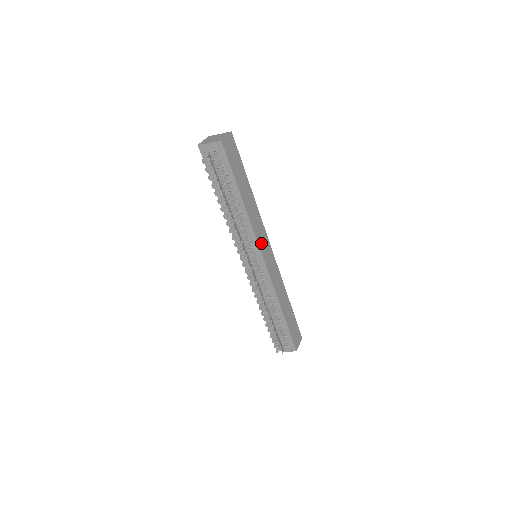
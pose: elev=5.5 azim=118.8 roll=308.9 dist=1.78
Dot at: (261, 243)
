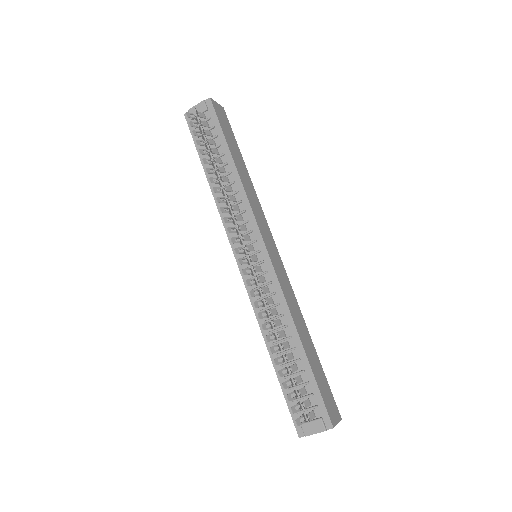
Dot at: (261, 228)
